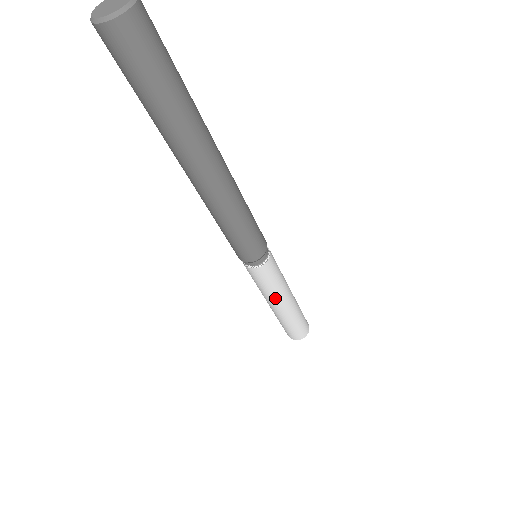
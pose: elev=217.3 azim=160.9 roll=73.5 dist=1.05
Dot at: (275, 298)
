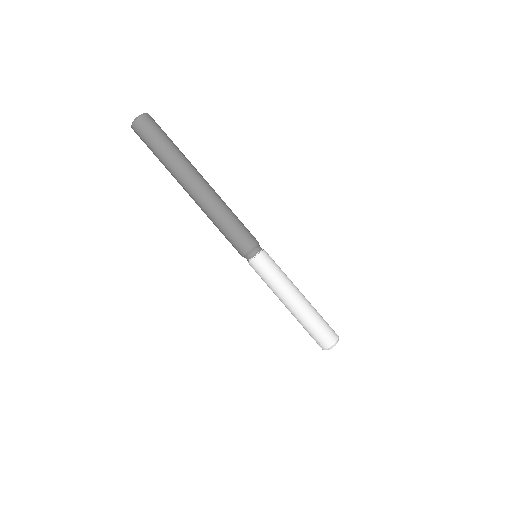
Dot at: (290, 283)
